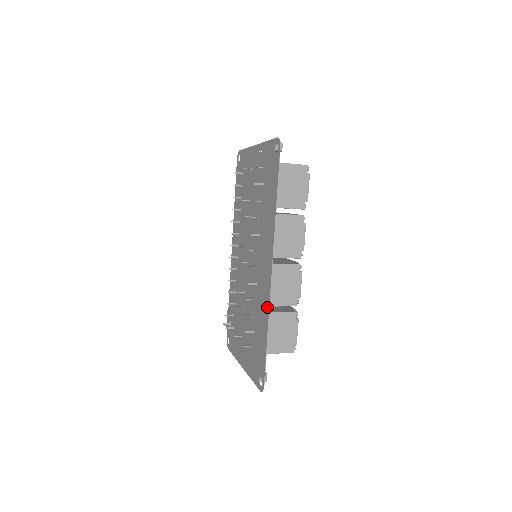
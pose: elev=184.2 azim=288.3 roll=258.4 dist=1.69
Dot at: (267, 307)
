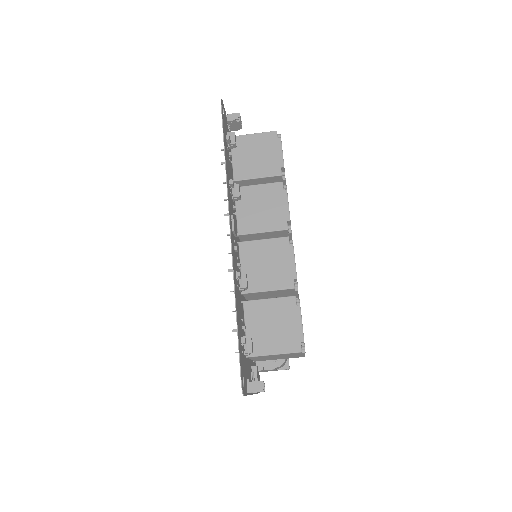
Dot at: (233, 277)
